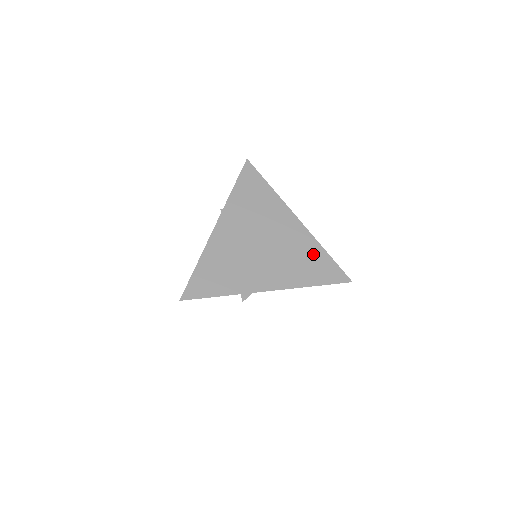
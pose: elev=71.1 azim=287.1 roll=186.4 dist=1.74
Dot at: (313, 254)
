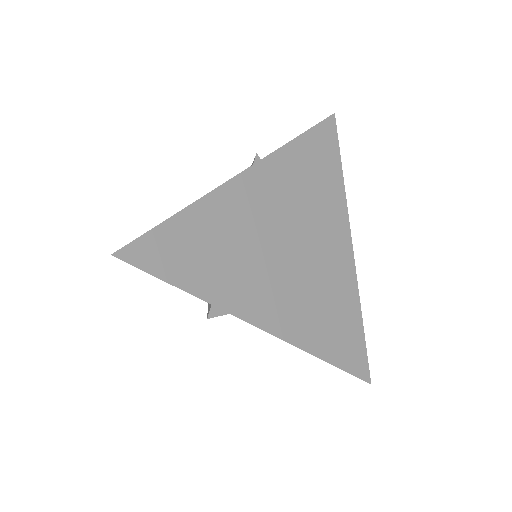
Dot at: (345, 310)
